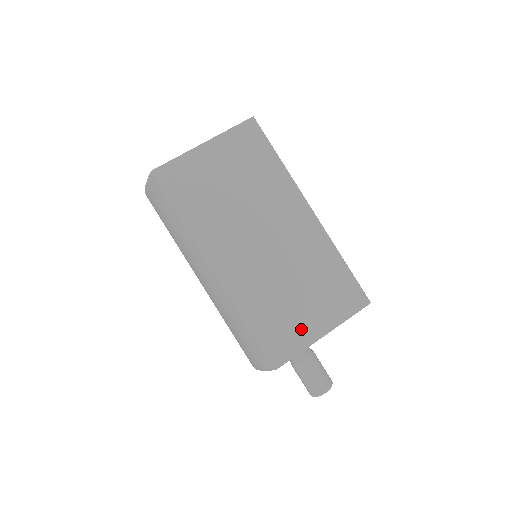
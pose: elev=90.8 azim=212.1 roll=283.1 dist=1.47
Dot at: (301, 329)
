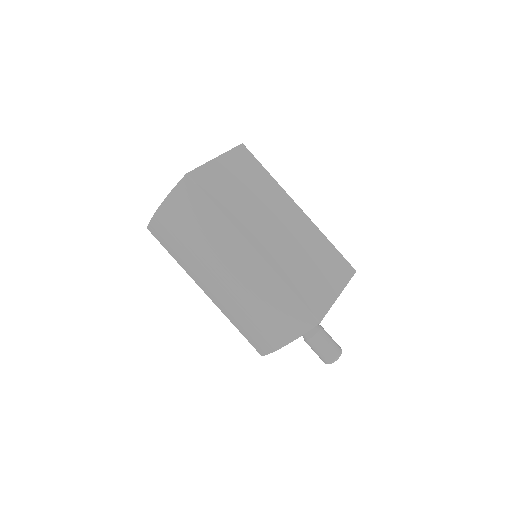
Dot at: (324, 291)
